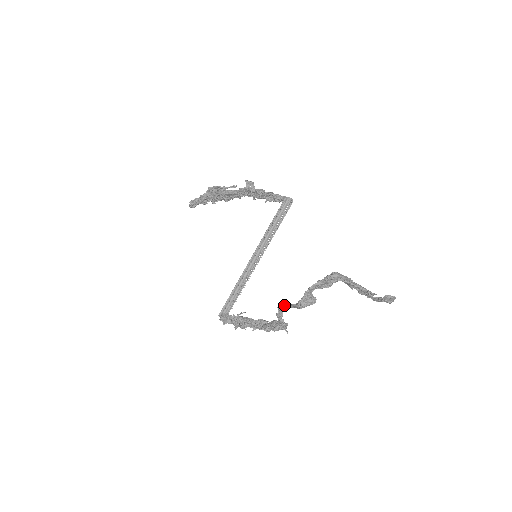
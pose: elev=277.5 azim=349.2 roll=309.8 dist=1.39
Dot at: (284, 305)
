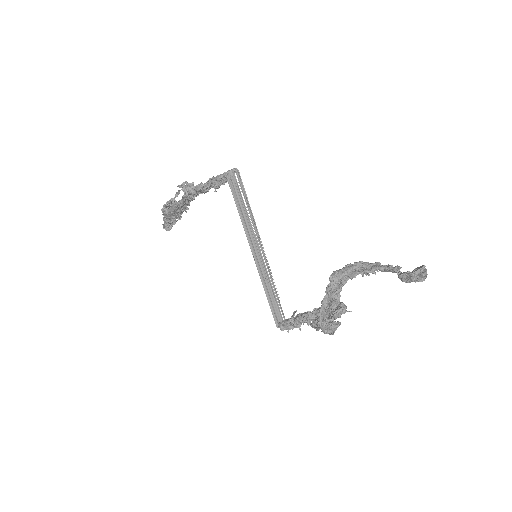
Dot at: (315, 327)
